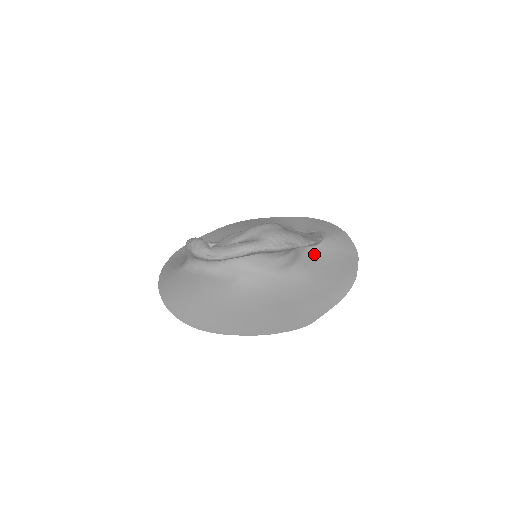
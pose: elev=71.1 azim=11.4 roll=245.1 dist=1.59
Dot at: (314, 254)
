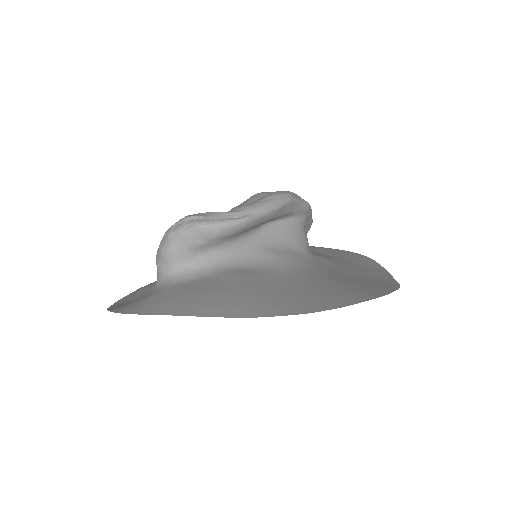
Dot at: occluded
